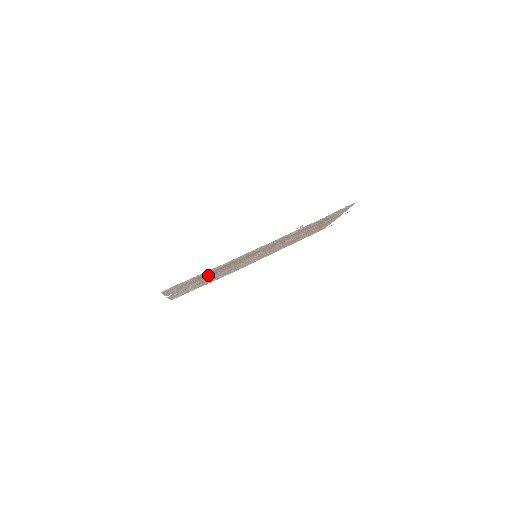
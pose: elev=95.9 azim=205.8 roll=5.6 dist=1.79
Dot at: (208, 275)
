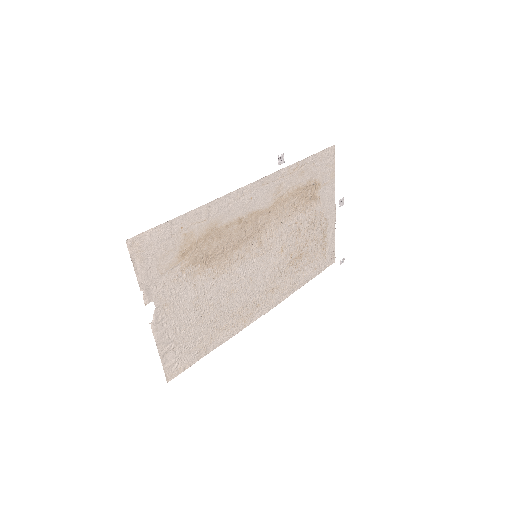
Dot at: (195, 258)
